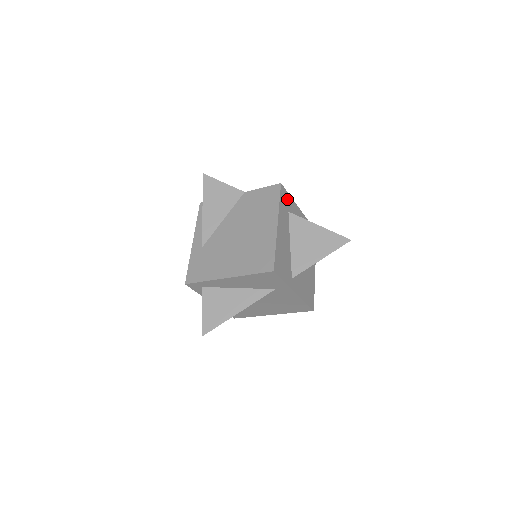
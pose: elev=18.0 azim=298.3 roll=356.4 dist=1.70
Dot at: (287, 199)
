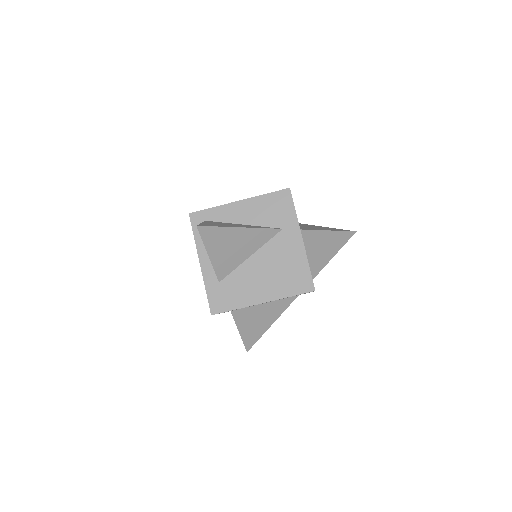
Dot at: occluded
